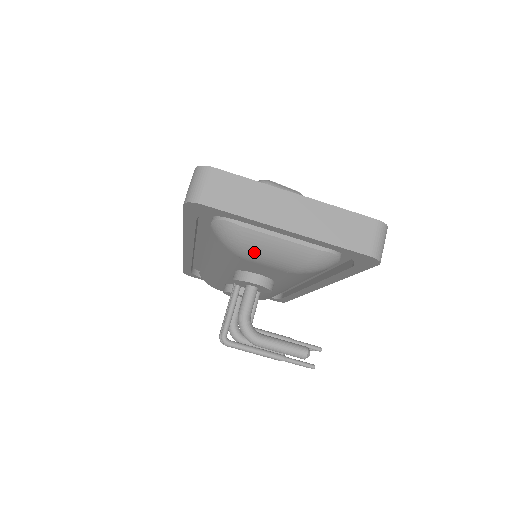
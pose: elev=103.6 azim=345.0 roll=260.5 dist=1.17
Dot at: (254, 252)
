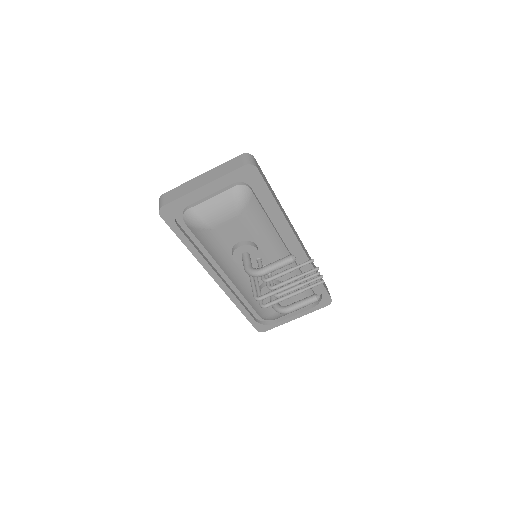
Dot at: (209, 217)
